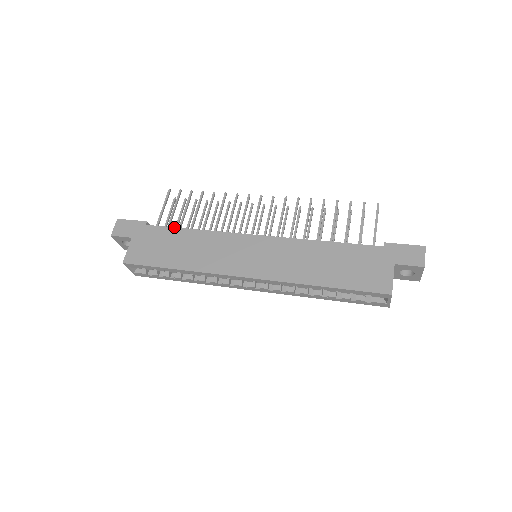
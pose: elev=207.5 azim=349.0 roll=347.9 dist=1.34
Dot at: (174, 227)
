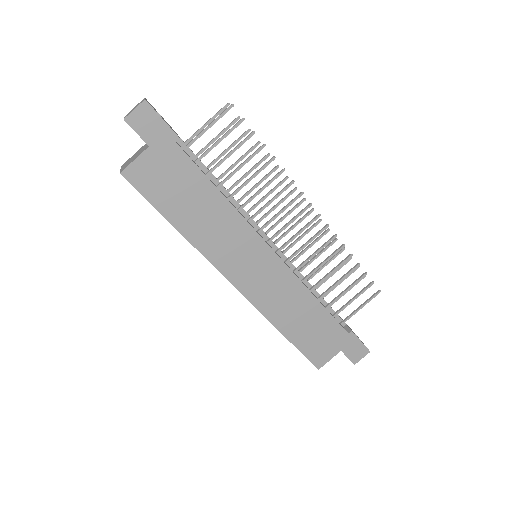
Dot at: occluded
